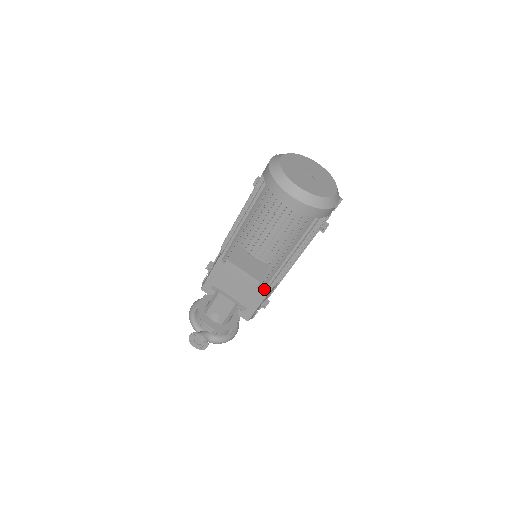
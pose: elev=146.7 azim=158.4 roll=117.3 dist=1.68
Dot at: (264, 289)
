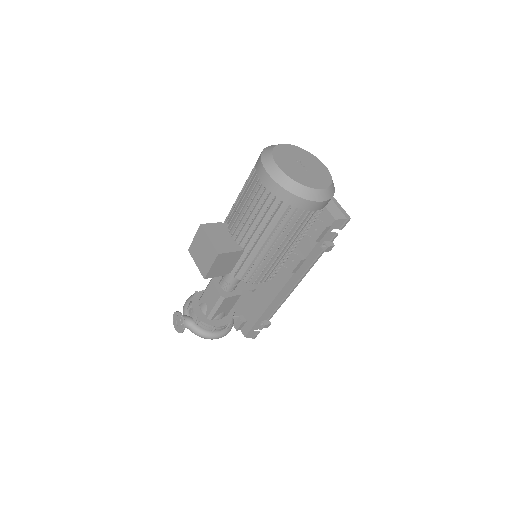
Dot at: (264, 303)
